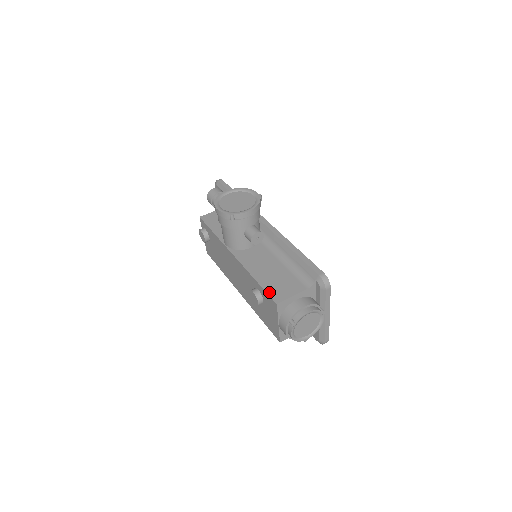
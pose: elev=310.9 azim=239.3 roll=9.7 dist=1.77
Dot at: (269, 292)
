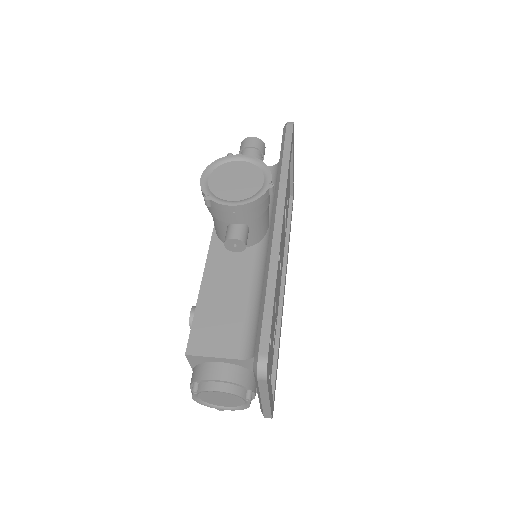
Dot at: (194, 330)
